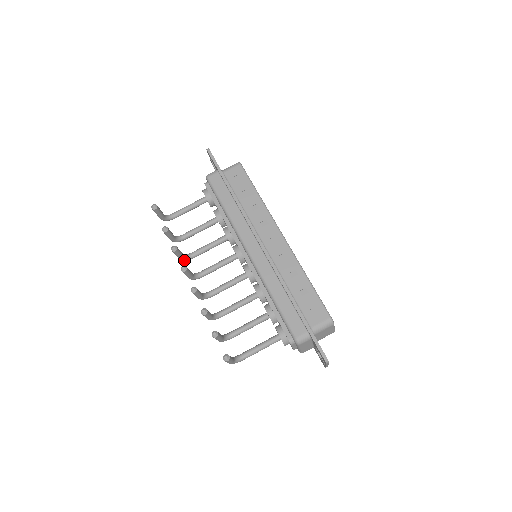
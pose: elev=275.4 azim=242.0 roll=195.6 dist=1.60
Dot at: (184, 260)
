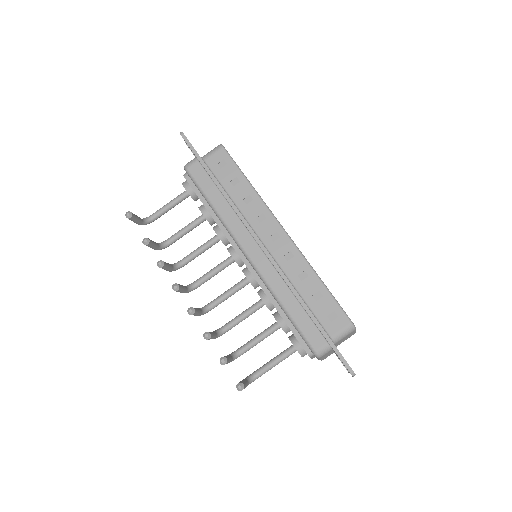
Dot at: occluded
